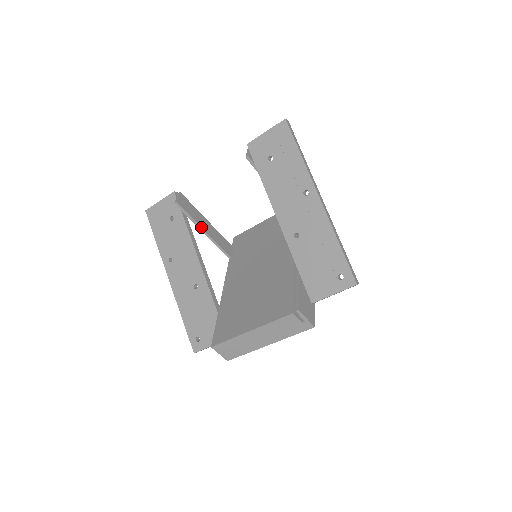
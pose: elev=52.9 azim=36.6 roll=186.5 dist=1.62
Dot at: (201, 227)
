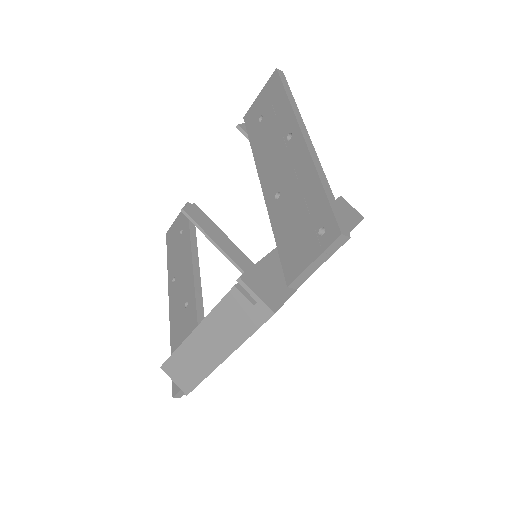
Dot at: (213, 240)
